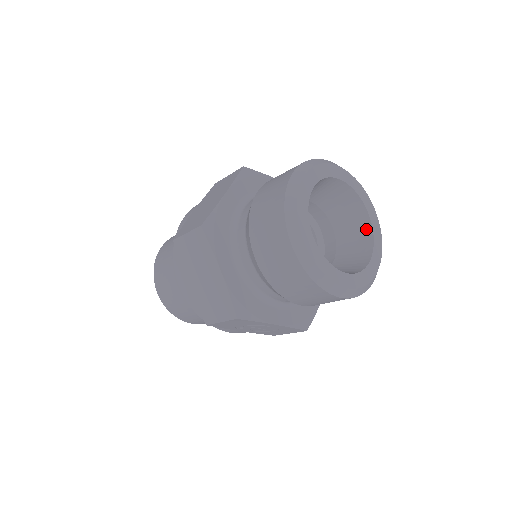
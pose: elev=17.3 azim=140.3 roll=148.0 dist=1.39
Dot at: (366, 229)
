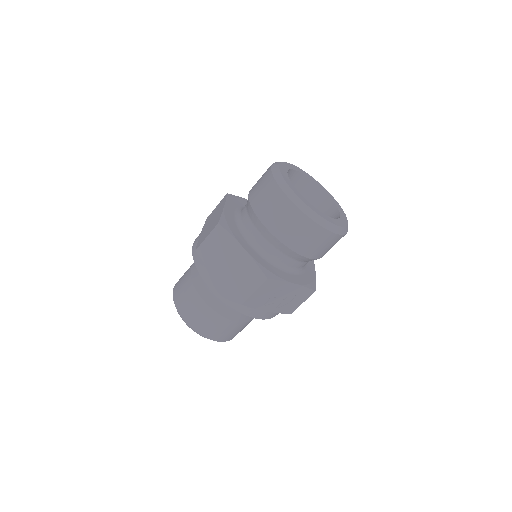
Dot at: (327, 202)
